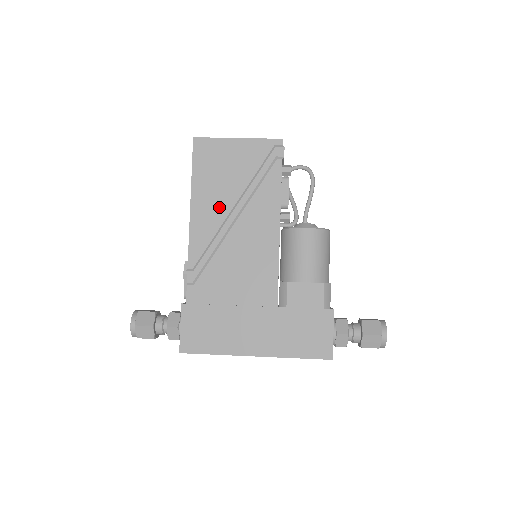
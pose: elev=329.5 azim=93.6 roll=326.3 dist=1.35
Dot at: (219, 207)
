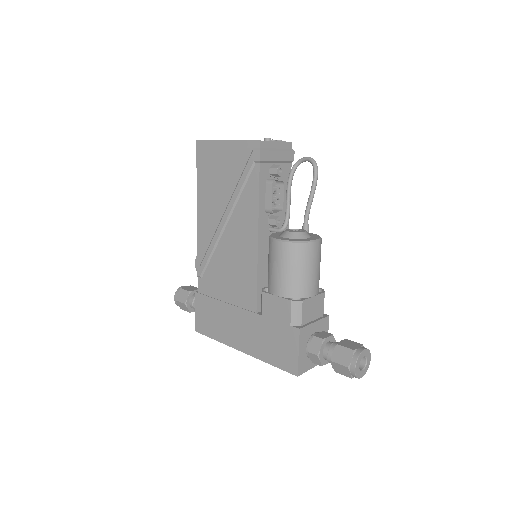
Dot at: (215, 210)
